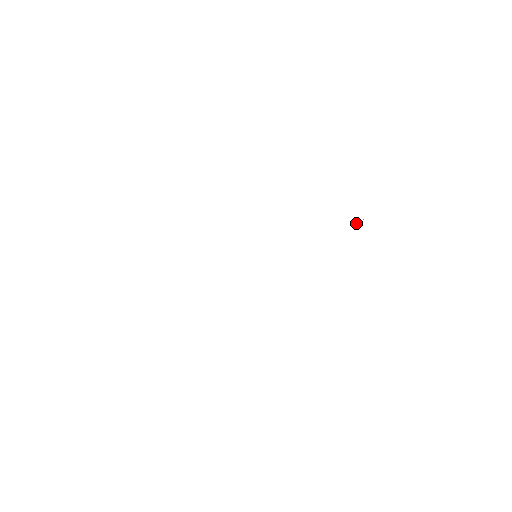
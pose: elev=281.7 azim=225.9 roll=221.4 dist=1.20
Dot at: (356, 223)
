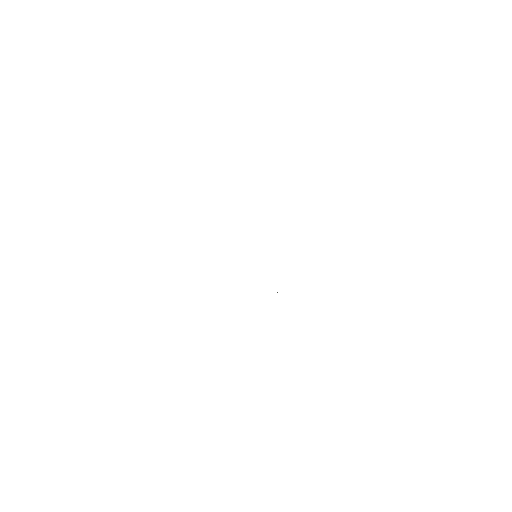
Dot at: occluded
